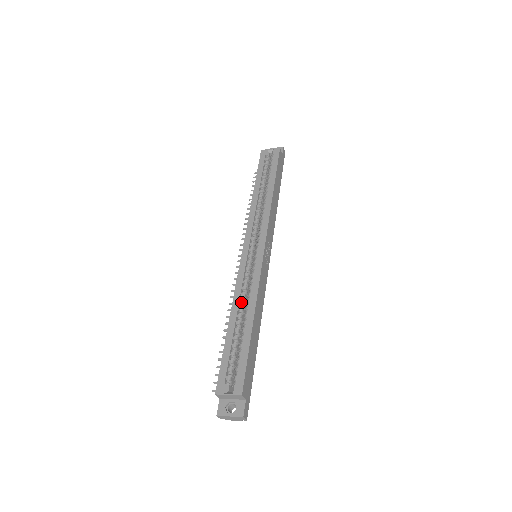
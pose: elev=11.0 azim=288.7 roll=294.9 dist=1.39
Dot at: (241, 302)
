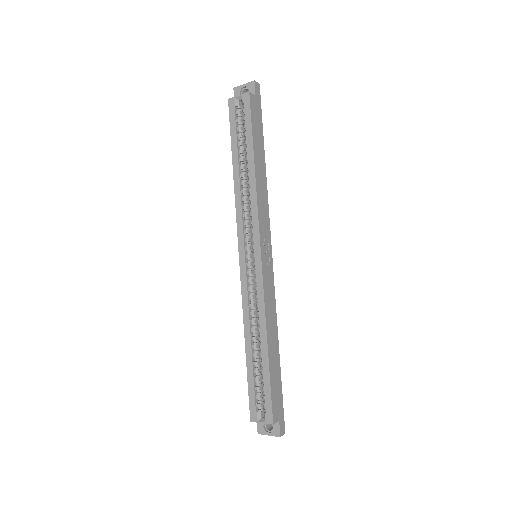
Dot at: (252, 323)
